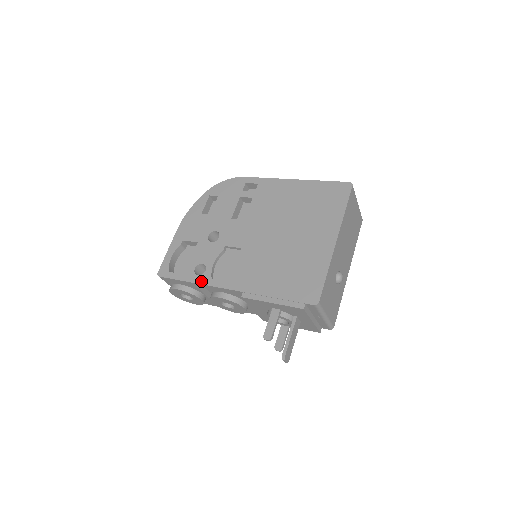
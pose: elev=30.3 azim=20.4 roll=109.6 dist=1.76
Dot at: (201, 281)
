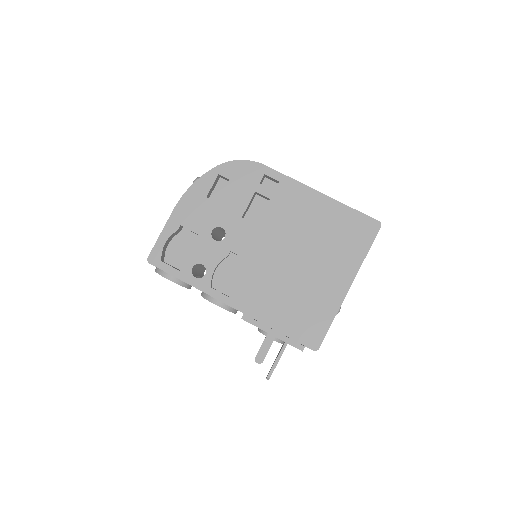
Dot at: (199, 286)
